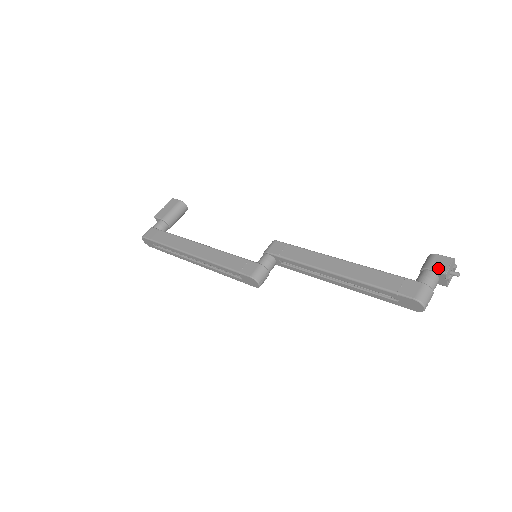
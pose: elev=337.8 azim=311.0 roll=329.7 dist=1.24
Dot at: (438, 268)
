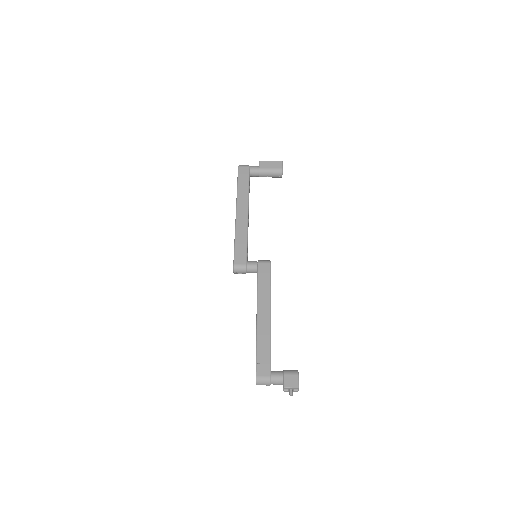
Dot at: (286, 381)
